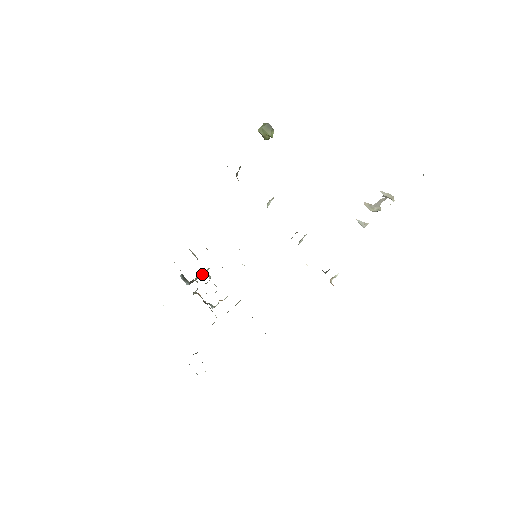
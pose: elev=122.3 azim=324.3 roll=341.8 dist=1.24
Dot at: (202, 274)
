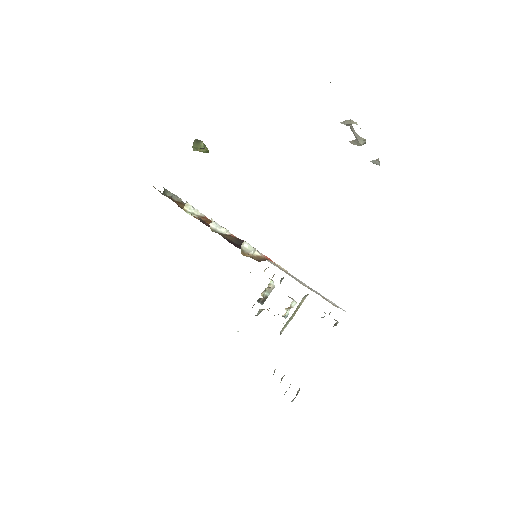
Dot at: (270, 289)
